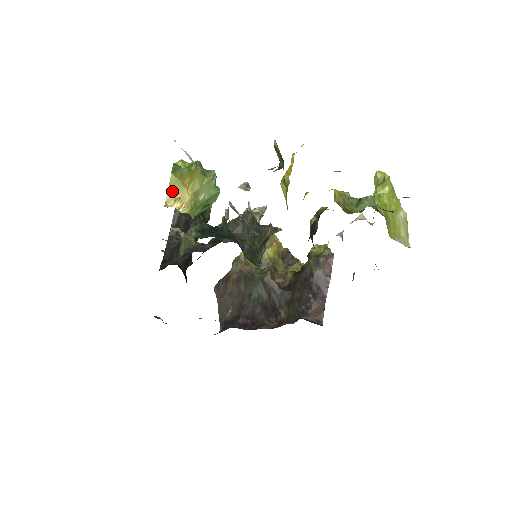
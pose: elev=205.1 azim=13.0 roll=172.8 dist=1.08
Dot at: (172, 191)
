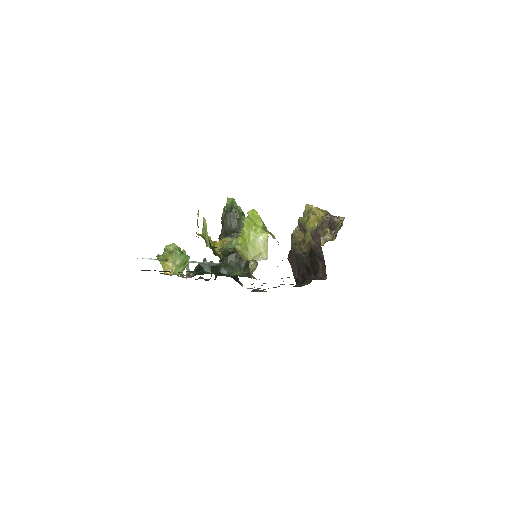
Dot at: (163, 267)
